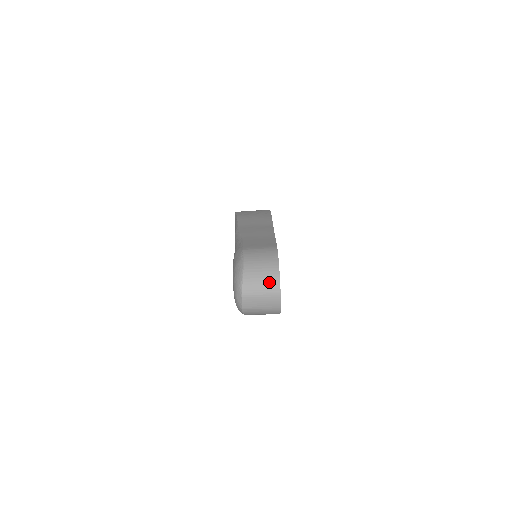
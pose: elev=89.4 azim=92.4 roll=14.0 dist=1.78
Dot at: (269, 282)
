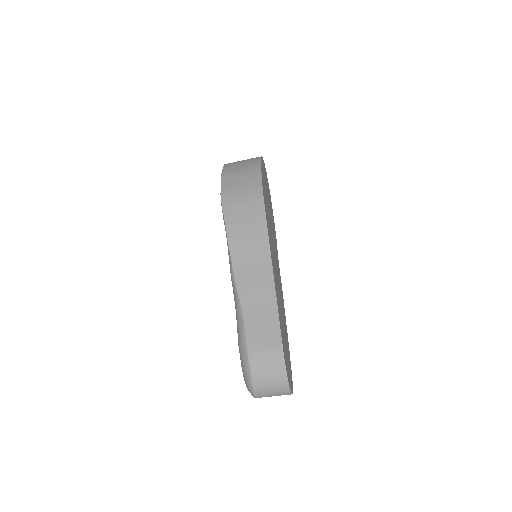
Dot at: (280, 391)
